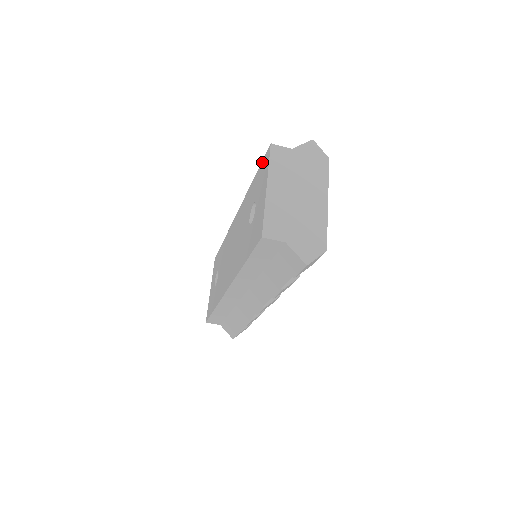
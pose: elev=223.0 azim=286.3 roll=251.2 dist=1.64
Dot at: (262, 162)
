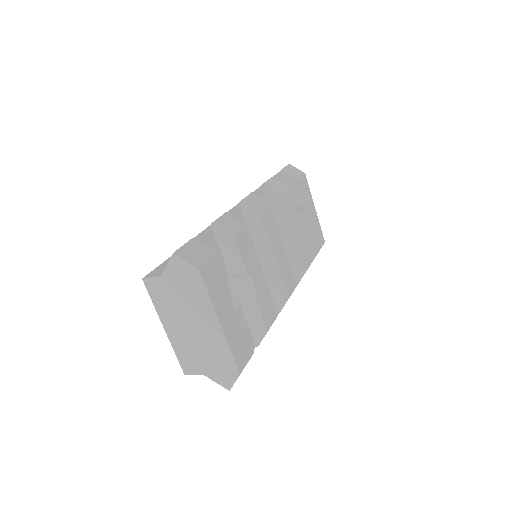
Dot at: occluded
